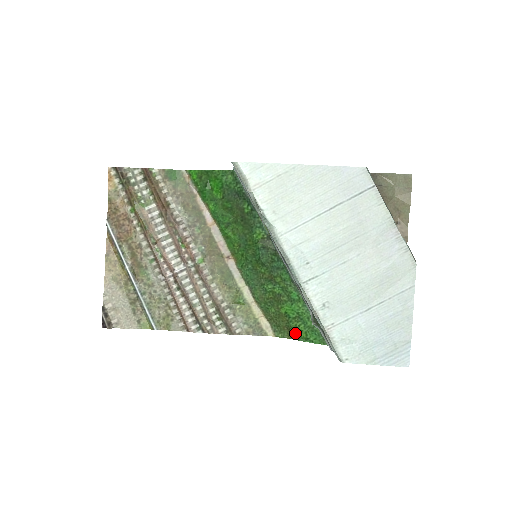
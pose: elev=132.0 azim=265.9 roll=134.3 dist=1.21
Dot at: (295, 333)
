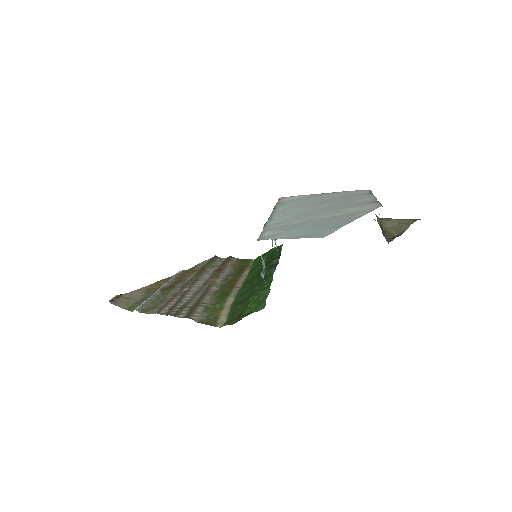
Dot at: (242, 315)
